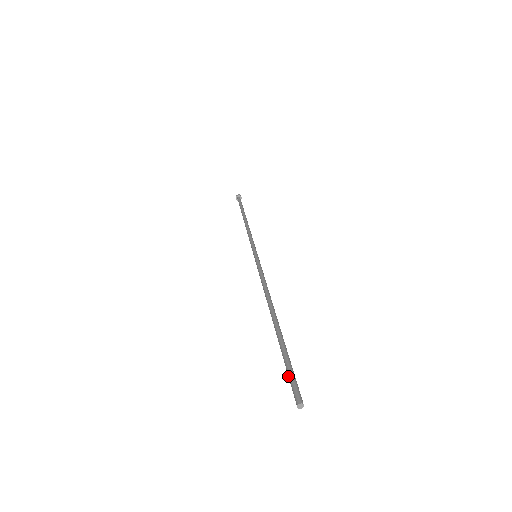
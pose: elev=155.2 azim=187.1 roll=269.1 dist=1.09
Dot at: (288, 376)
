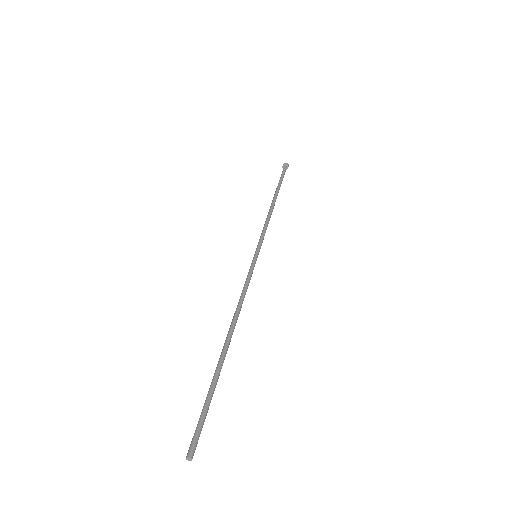
Dot at: (199, 419)
